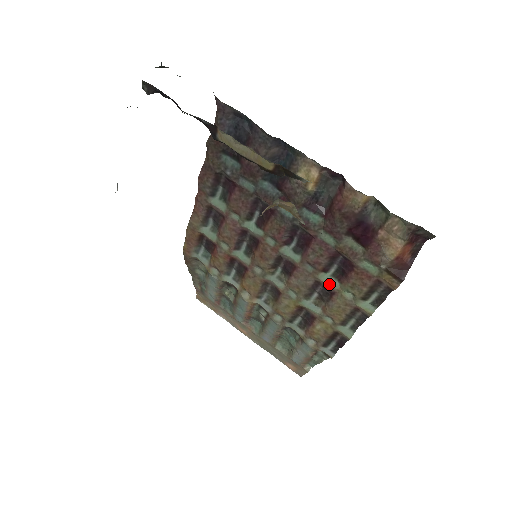
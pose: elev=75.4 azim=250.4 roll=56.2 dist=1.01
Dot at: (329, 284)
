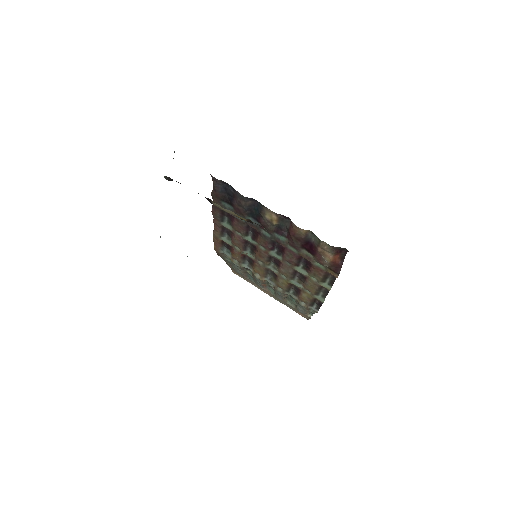
Dot at: (302, 273)
